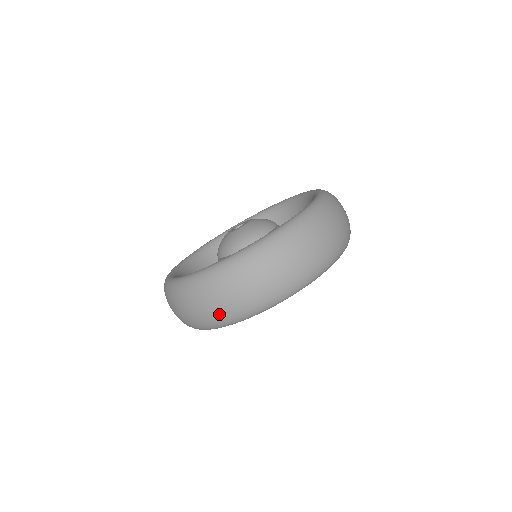
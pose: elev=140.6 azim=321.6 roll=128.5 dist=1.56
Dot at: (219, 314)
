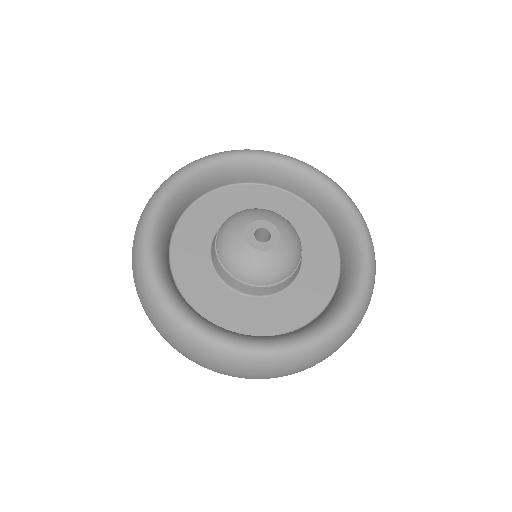
Dot at: (247, 378)
